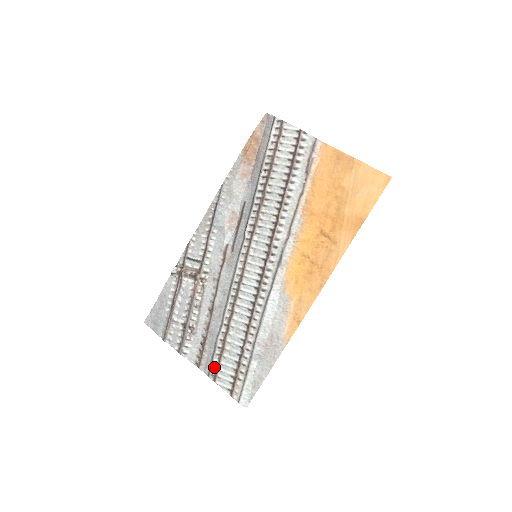
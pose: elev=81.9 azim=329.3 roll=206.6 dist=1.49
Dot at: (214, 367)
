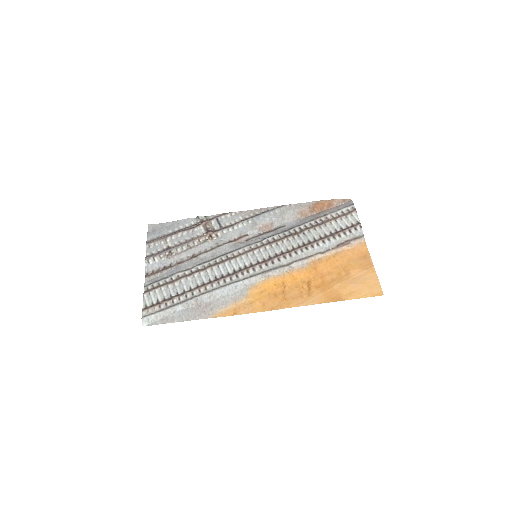
Dot at: (155, 285)
